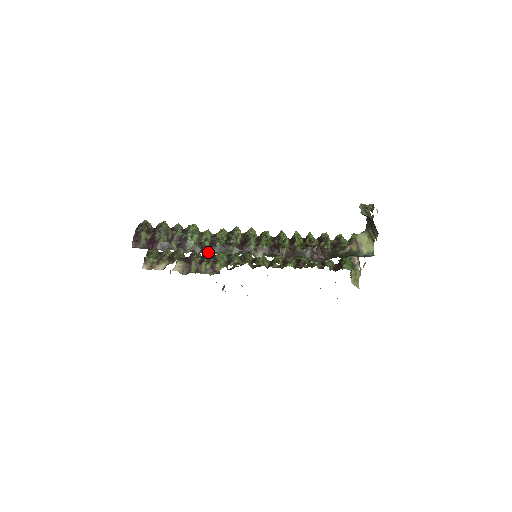
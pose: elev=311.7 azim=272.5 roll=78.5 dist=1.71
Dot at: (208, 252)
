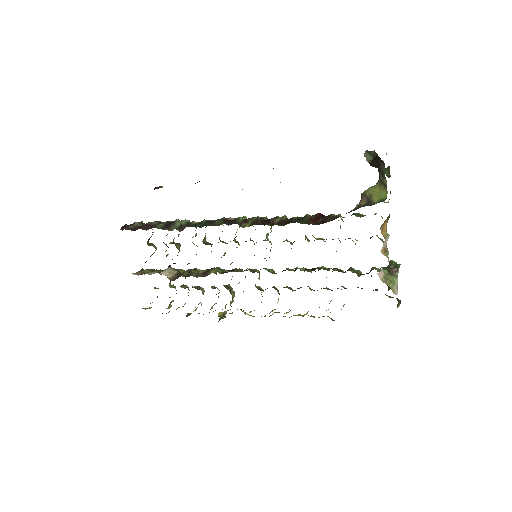
Dot at: (190, 226)
